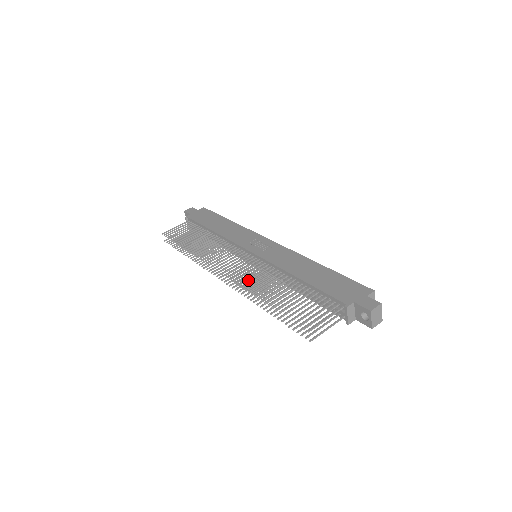
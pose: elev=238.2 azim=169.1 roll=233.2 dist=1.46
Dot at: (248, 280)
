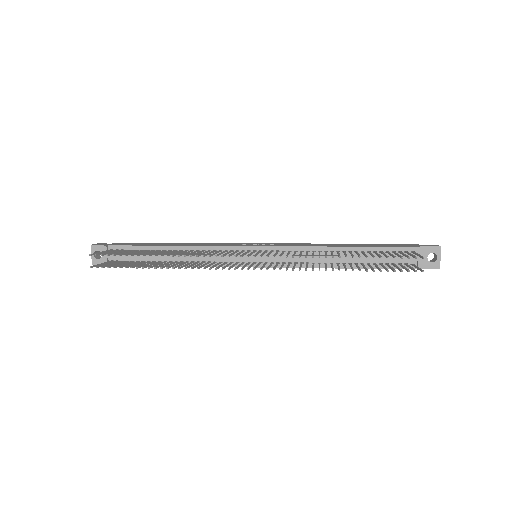
Dot at: (294, 255)
